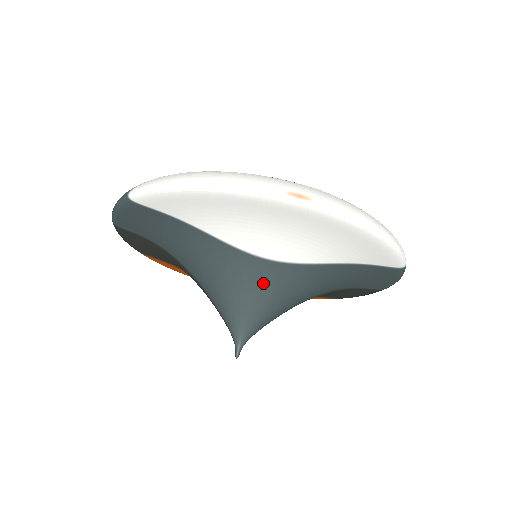
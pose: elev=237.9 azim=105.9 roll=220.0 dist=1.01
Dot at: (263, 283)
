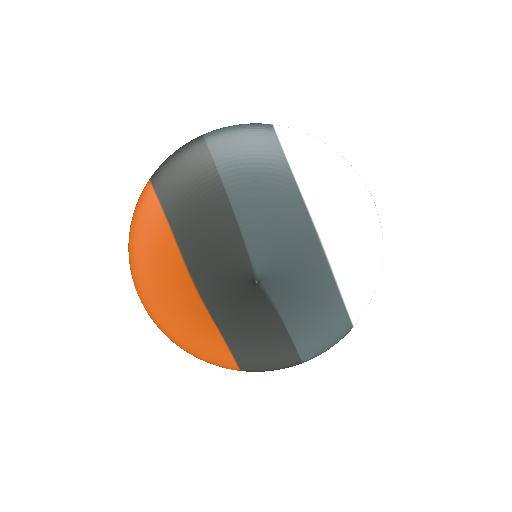
Dot at: (302, 249)
